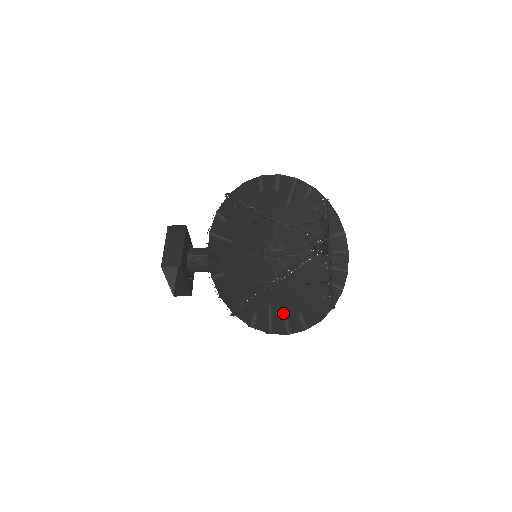
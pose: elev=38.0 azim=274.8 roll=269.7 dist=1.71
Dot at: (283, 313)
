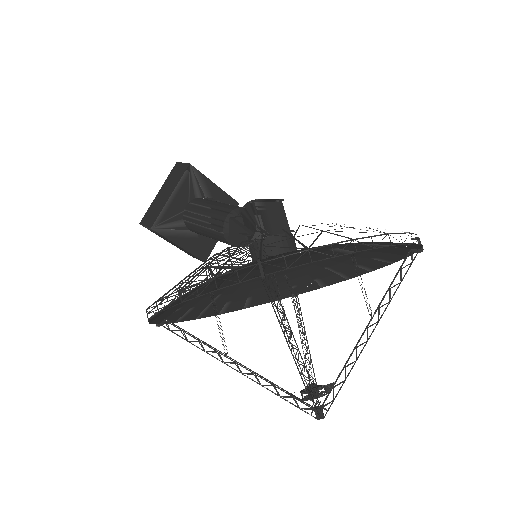
Dot at: (348, 264)
